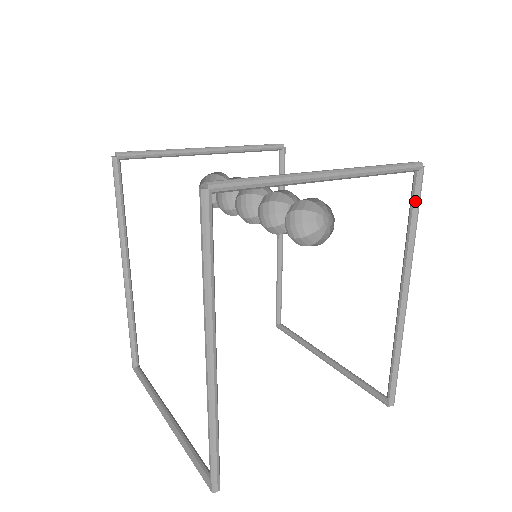
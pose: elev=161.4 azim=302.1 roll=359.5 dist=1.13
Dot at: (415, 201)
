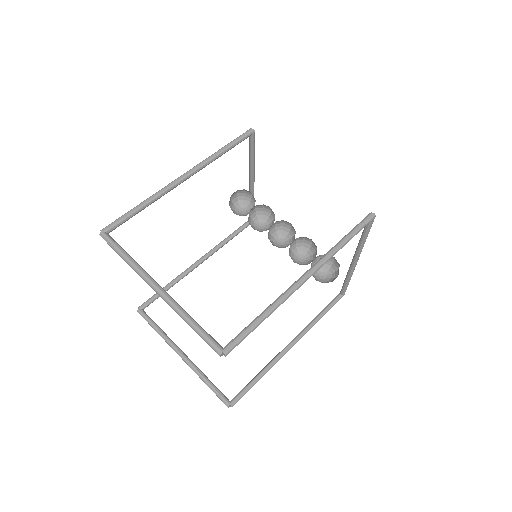
Dot at: (332, 306)
